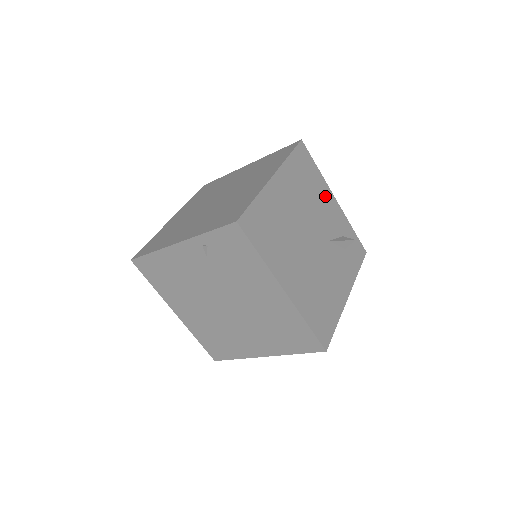
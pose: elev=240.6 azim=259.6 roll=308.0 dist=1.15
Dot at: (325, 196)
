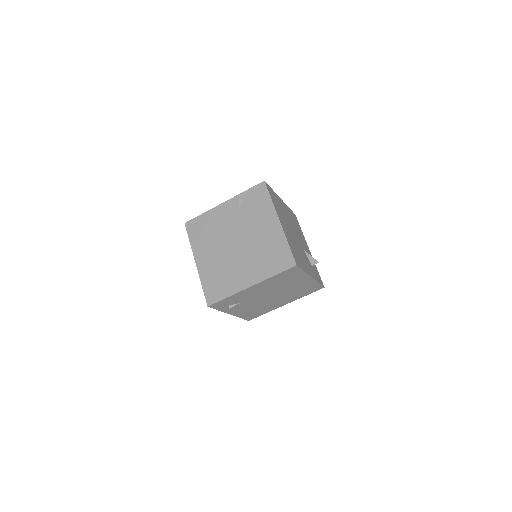
Dot at: (304, 240)
